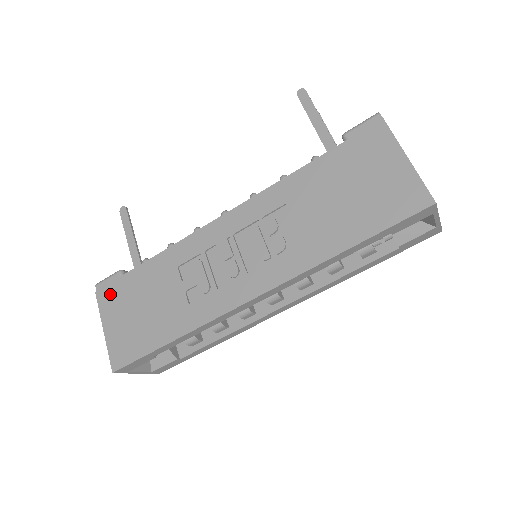
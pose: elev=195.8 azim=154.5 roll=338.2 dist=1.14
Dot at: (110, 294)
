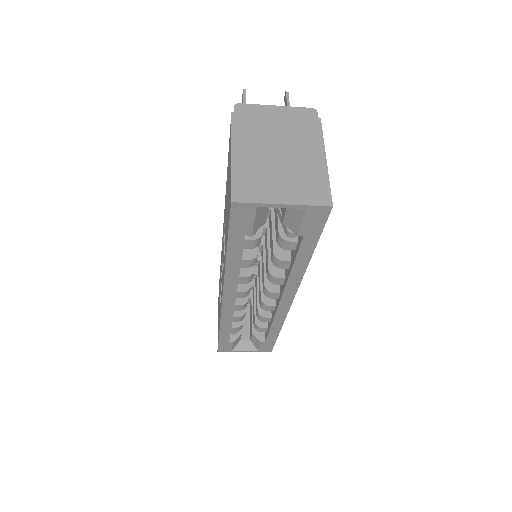
Dot at: occluded
